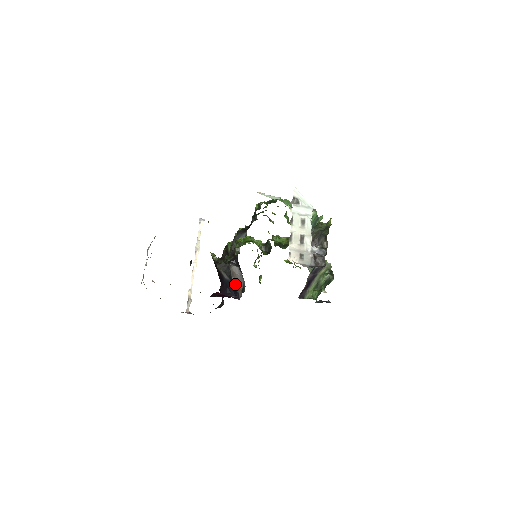
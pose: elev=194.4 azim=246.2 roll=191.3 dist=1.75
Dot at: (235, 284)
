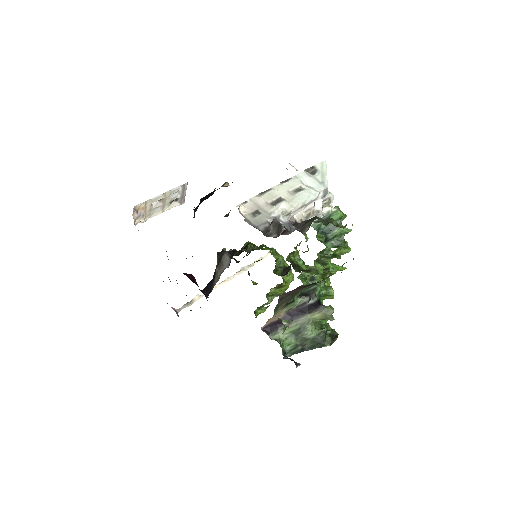
Dot at: (215, 277)
